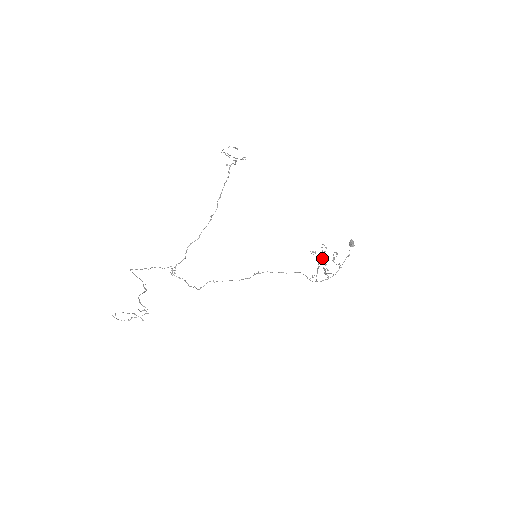
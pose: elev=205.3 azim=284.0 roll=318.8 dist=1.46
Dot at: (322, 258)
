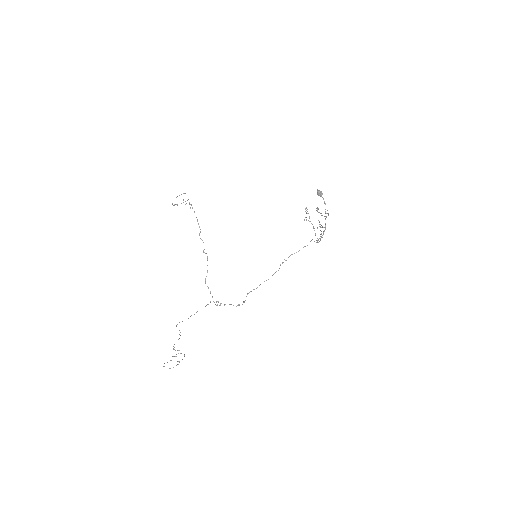
Dot at: occluded
